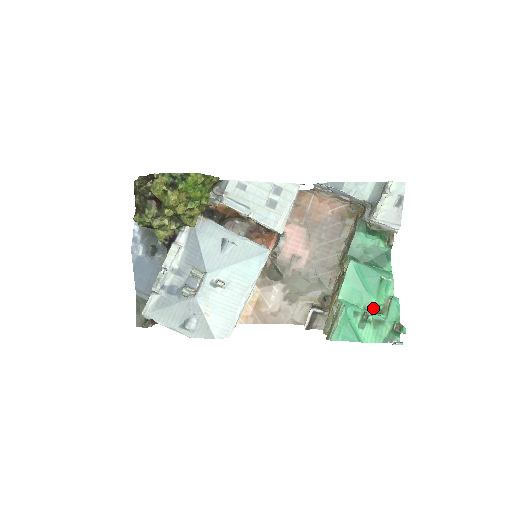
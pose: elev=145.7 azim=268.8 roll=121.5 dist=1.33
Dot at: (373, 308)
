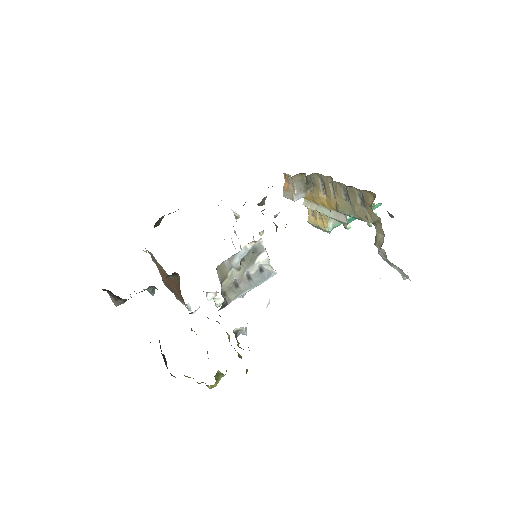
Dot at: occluded
